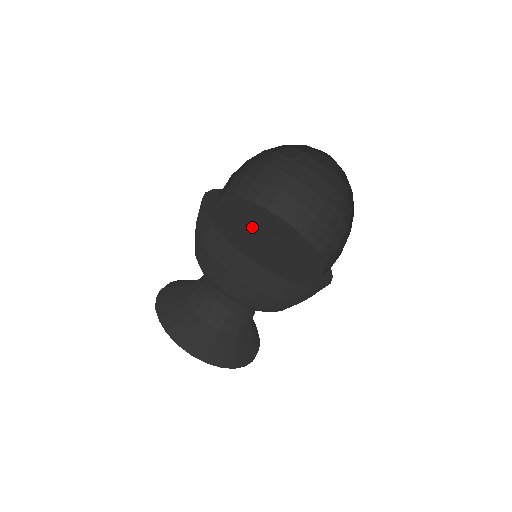
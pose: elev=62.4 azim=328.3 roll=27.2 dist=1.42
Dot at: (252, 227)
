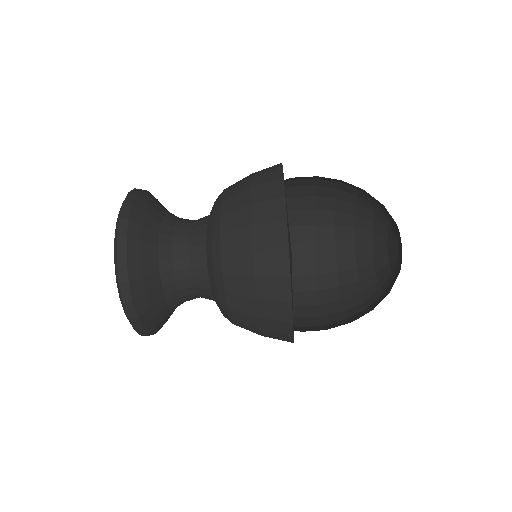
Dot at: occluded
